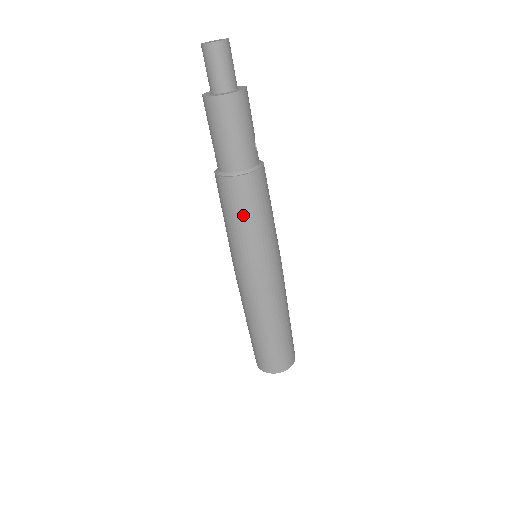
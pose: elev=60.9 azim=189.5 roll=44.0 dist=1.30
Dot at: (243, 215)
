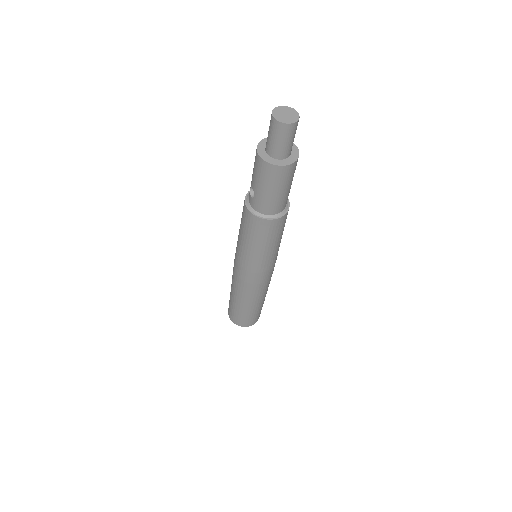
Dot at: (268, 243)
